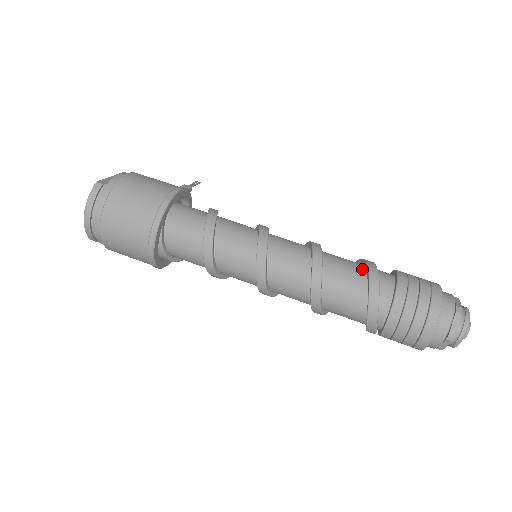
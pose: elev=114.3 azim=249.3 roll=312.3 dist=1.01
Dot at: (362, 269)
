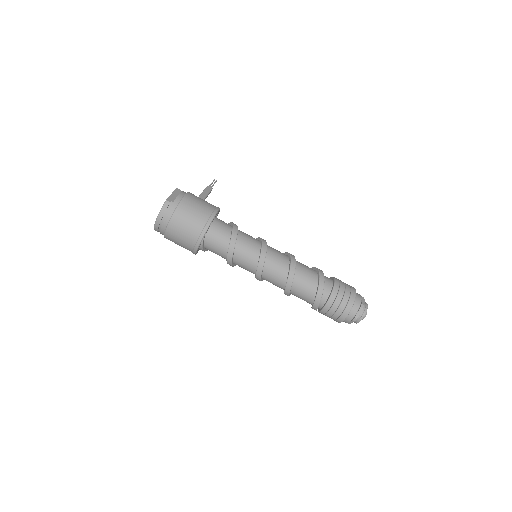
Dot at: (316, 276)
